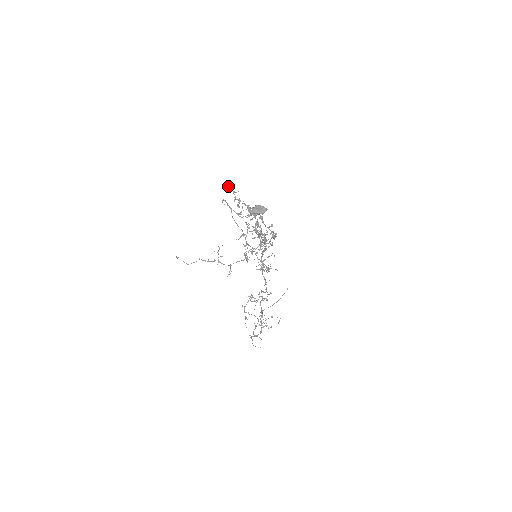
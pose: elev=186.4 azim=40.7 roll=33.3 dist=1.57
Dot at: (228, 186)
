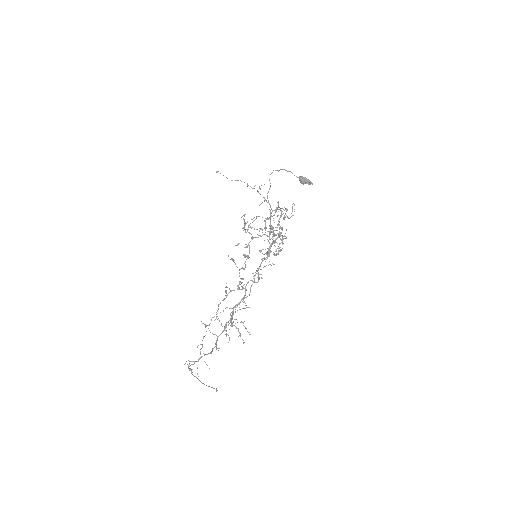
Dot at: (244, 215)
